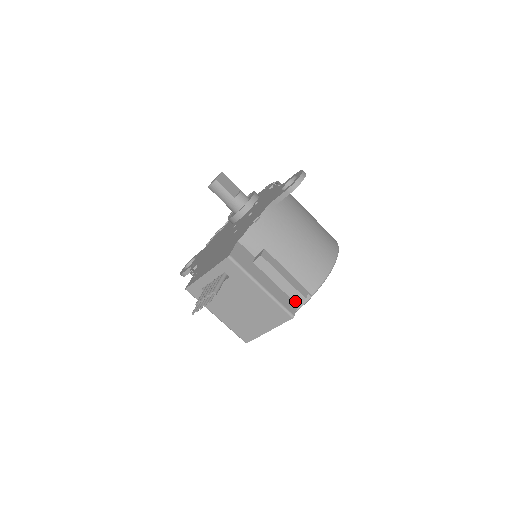
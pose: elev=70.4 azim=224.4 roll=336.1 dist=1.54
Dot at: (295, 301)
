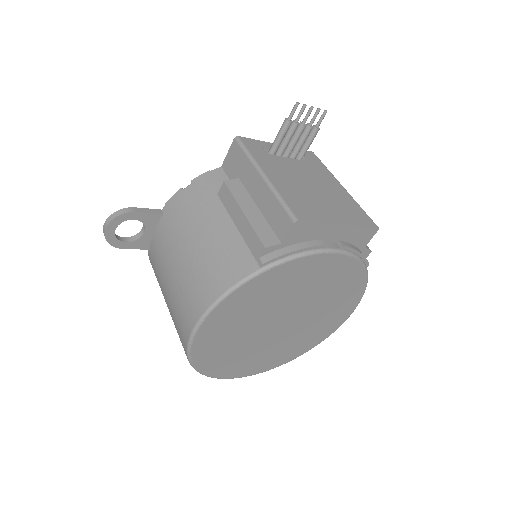
Dot at: occluded
